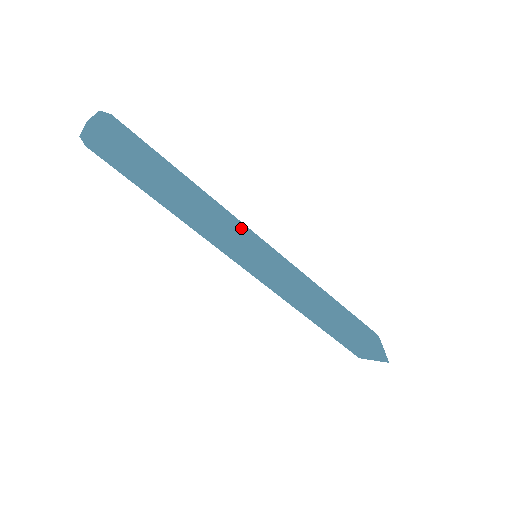
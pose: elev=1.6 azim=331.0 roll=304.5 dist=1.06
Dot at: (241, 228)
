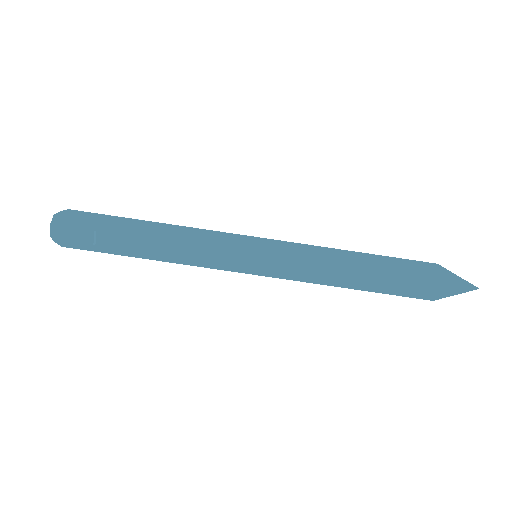
Dot at: (218, 255)
